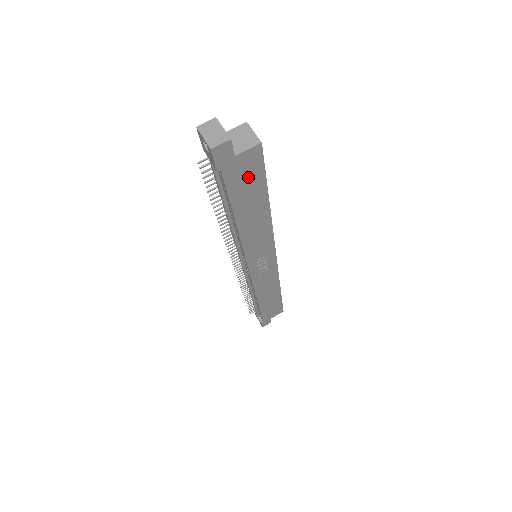
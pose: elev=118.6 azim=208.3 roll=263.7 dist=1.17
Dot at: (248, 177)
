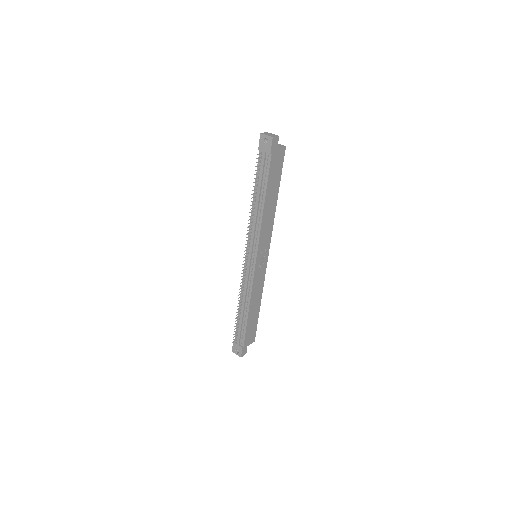
Dot at: (277, 167)
